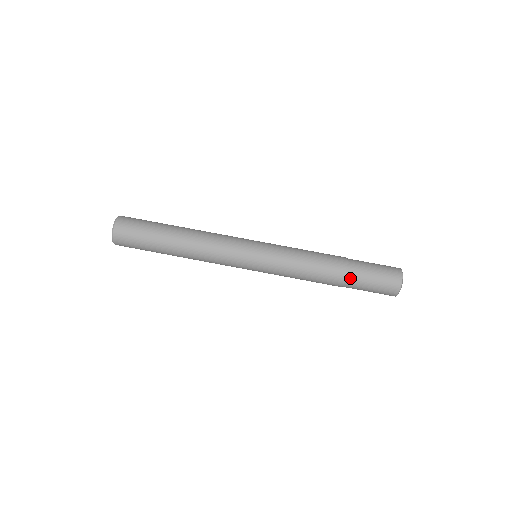
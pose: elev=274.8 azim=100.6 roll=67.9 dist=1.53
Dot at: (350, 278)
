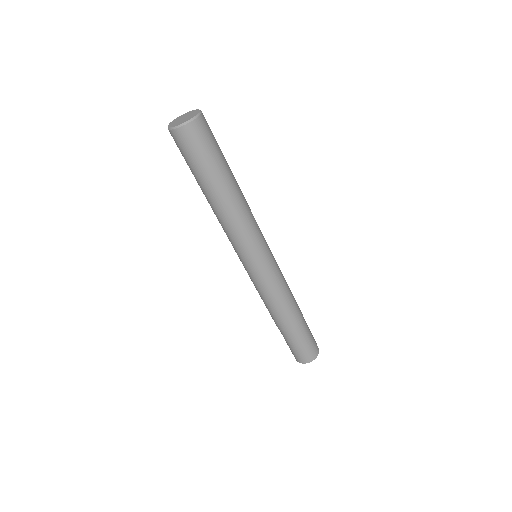
Dot at: (288, 333)
